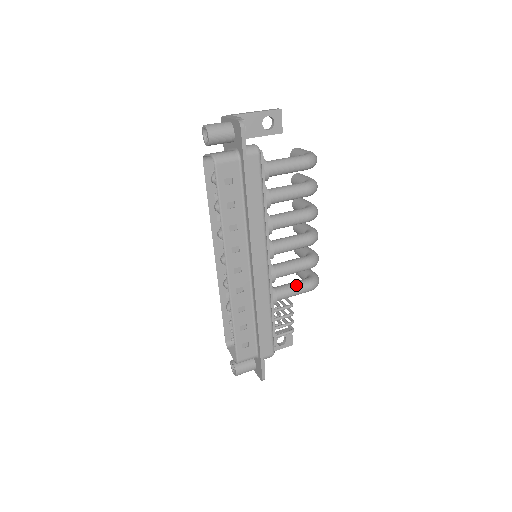
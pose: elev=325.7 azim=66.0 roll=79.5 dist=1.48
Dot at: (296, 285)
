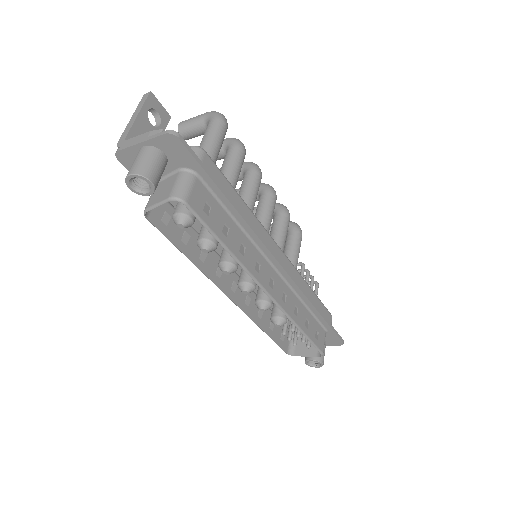
Dot at: (293, 245)
